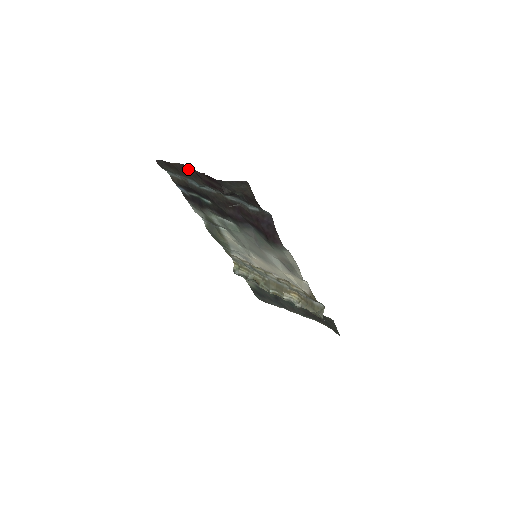
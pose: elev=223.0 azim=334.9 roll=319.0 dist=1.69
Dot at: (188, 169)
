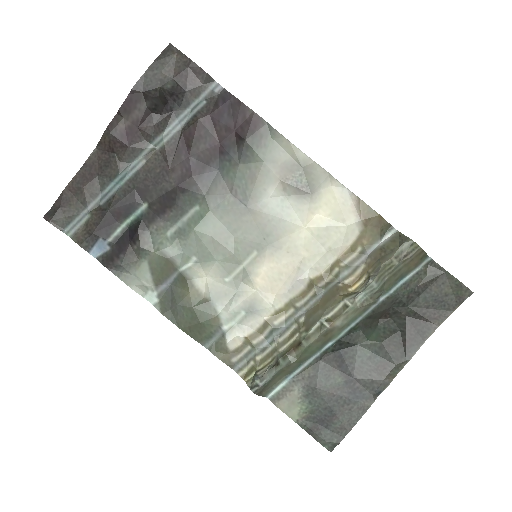
Dot at: (94, 163)
